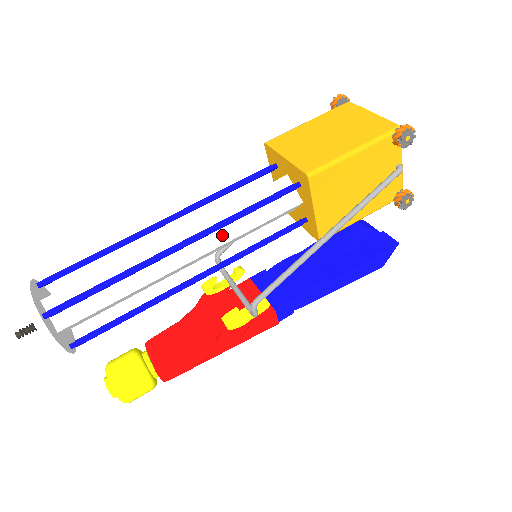
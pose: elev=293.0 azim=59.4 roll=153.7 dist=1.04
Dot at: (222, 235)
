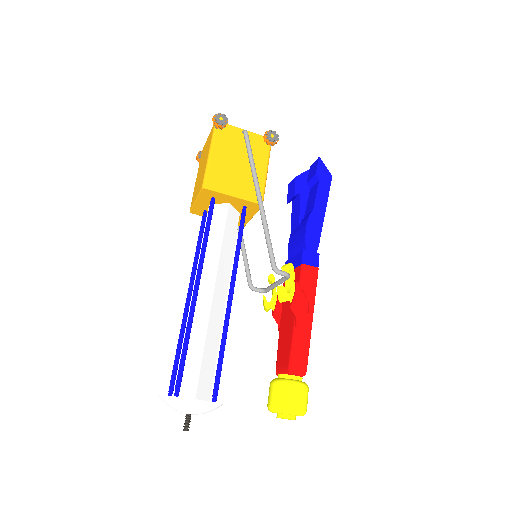
Dot at: (213, 263)
